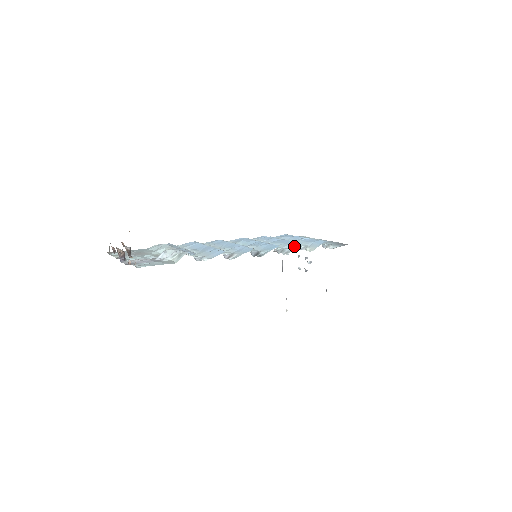
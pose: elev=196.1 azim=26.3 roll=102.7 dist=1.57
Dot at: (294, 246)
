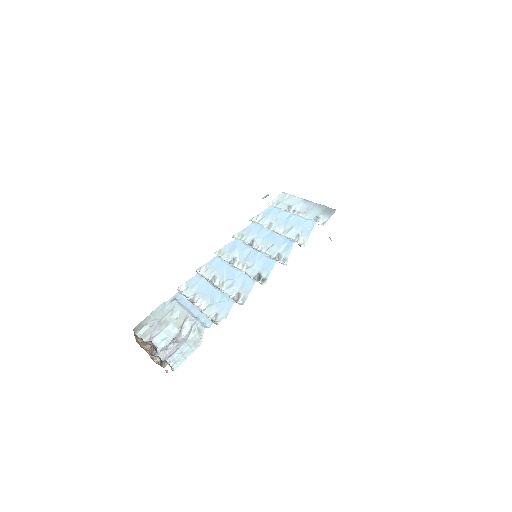
Dot at: (288, 249)
